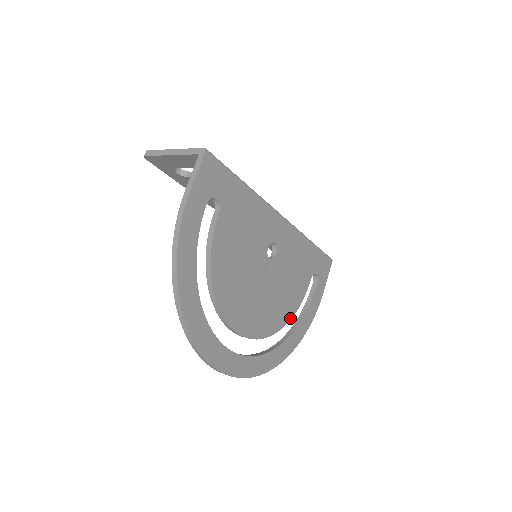
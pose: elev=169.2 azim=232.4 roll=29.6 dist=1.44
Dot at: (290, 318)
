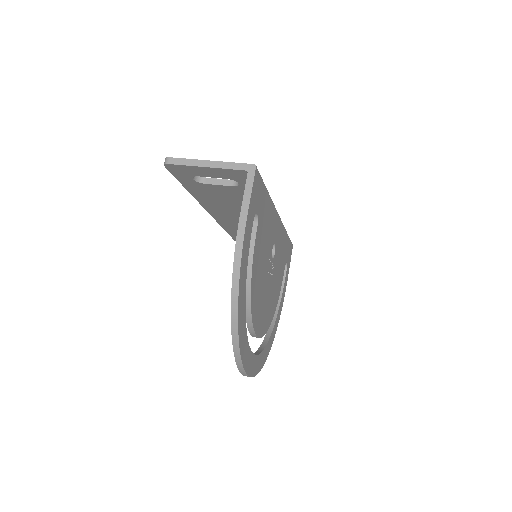
Dot at: (275, 308)
